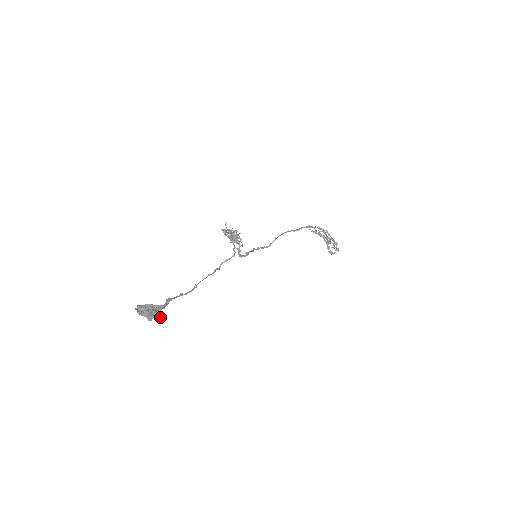
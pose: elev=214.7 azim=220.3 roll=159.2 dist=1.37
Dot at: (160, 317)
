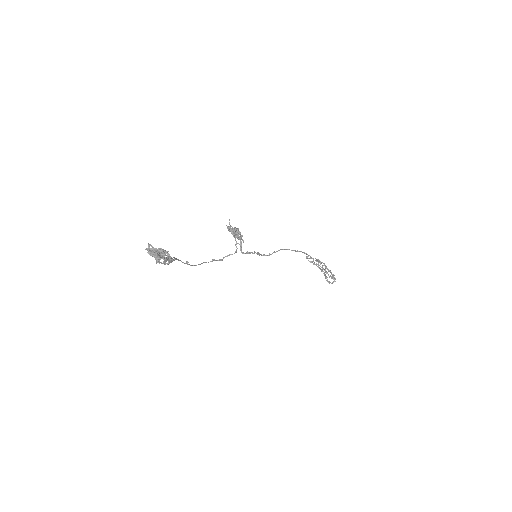
Dot at: (167, 263)
